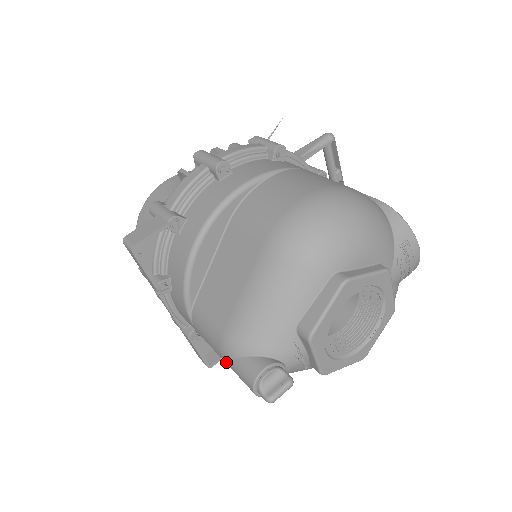
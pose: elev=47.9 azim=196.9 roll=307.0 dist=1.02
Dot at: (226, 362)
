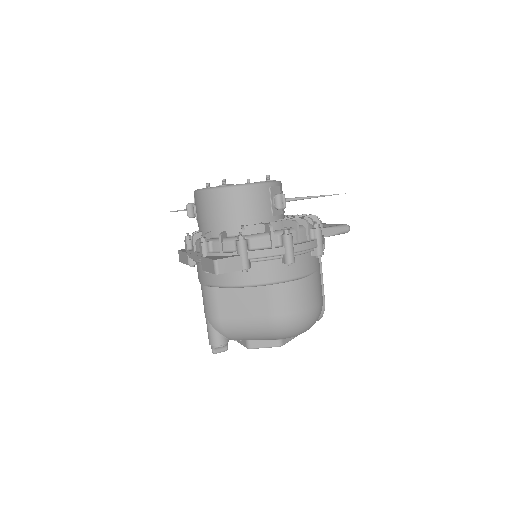
Dot at: (207, 321)
